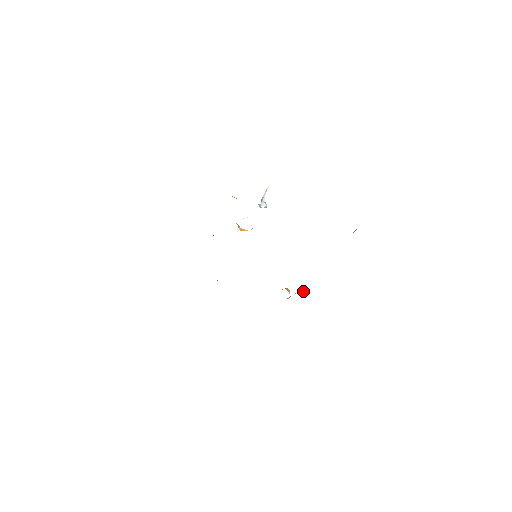
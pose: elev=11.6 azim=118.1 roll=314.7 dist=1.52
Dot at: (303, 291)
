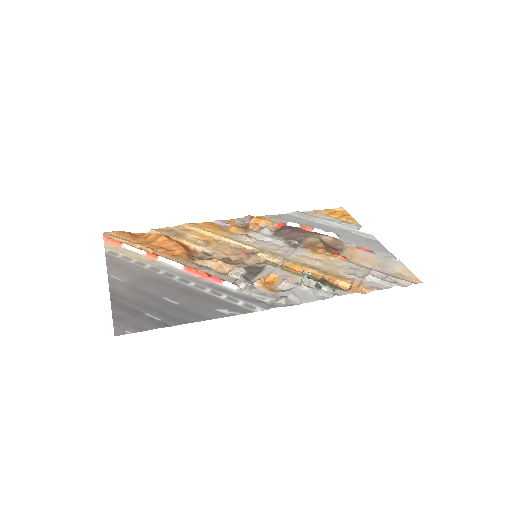
Dot at: (273, 223)
